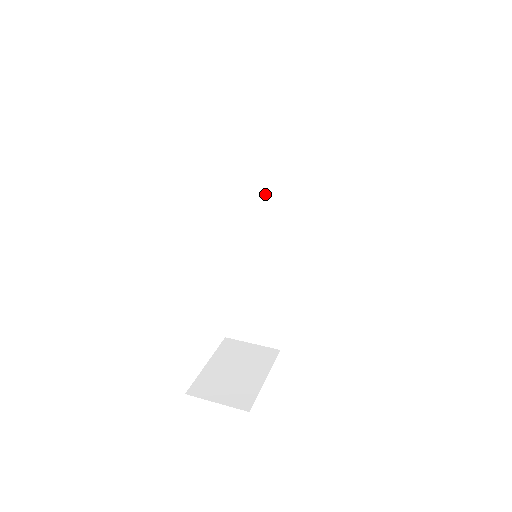
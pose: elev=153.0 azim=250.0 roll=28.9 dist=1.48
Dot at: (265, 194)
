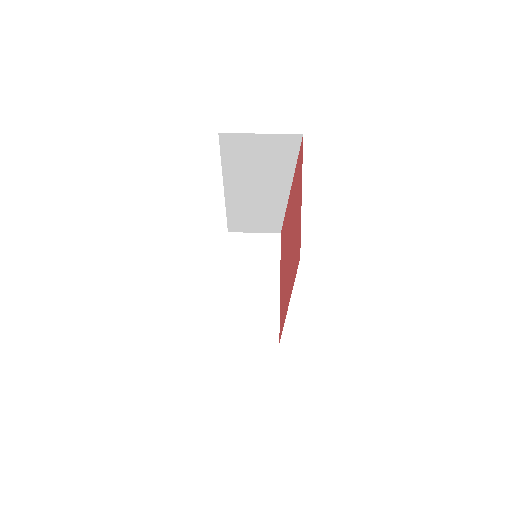
Dot at: occluded
